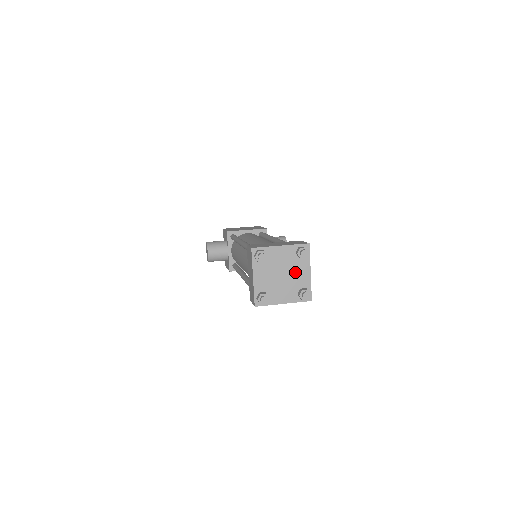
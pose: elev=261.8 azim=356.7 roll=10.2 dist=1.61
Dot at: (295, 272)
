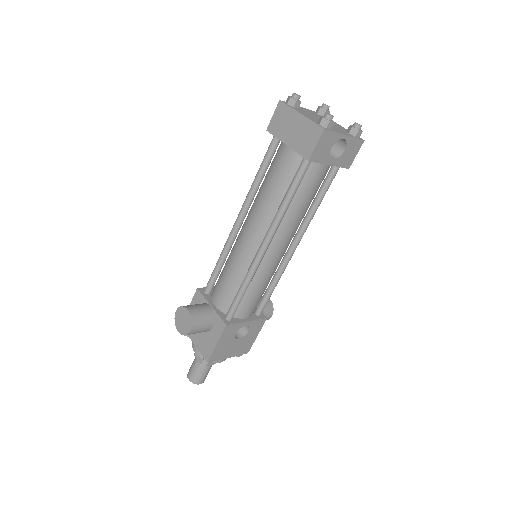
Dot at: occluded
